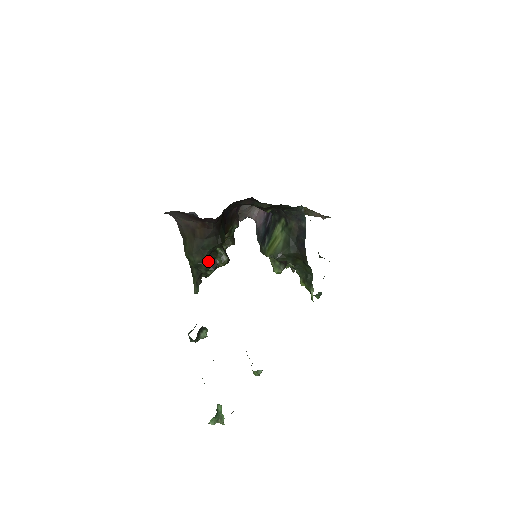
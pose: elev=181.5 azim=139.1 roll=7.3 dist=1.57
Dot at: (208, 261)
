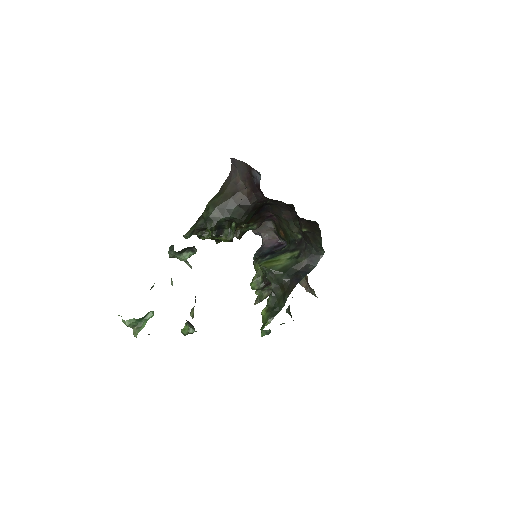
Dot at: (220, 224)
